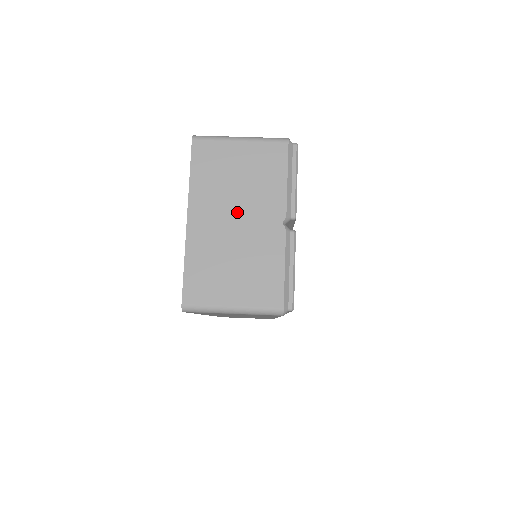
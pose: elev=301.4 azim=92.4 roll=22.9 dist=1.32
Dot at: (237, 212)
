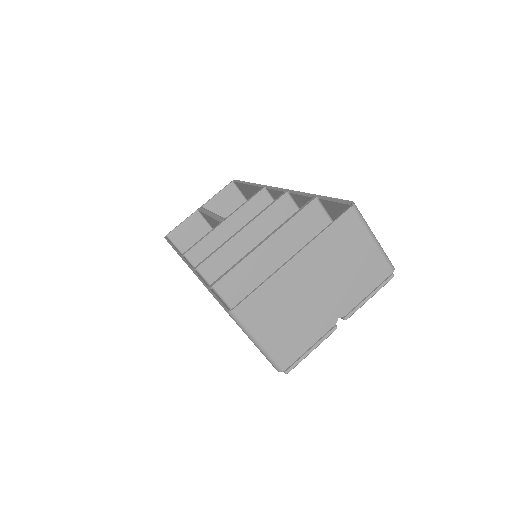
Dot at: (324, 284)
